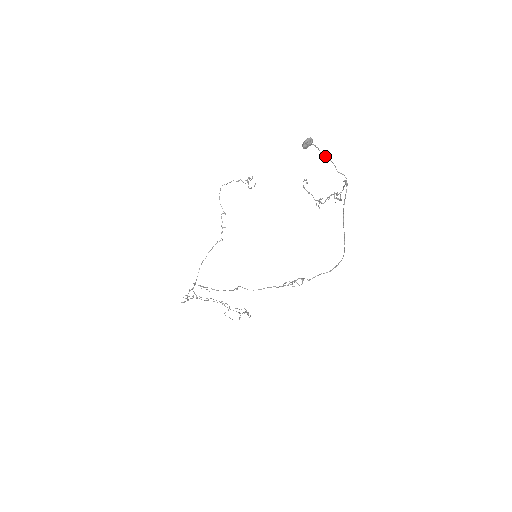
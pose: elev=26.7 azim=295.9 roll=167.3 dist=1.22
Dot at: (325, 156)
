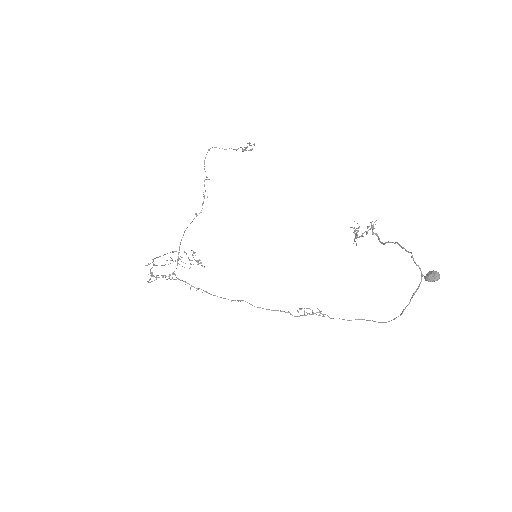
Dot at: occluded
